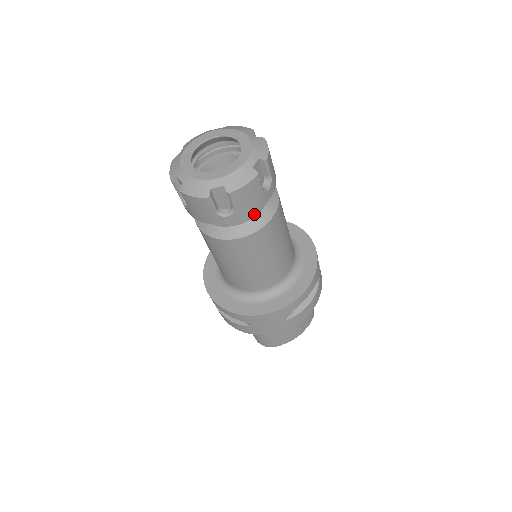
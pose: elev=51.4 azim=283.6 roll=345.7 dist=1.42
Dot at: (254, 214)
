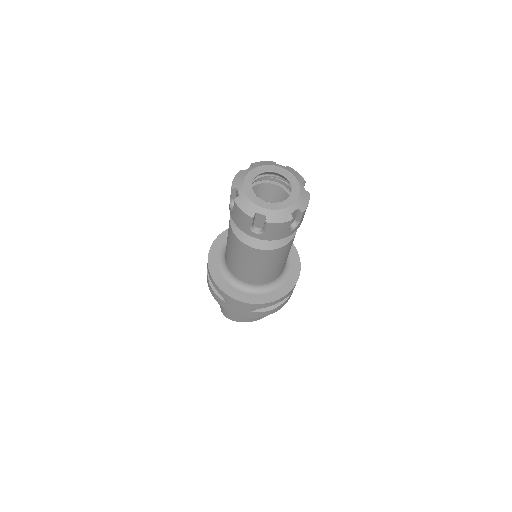
Dot at: occluded
